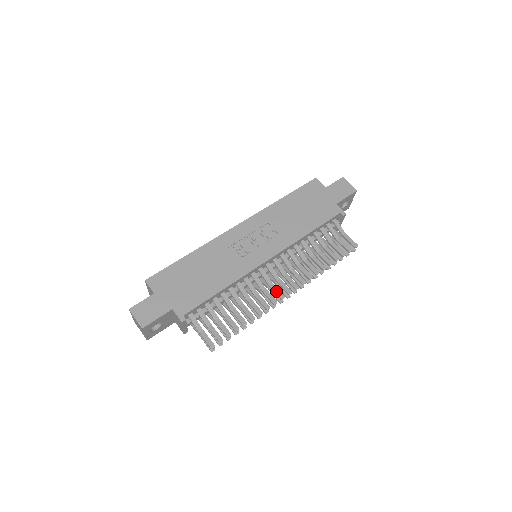
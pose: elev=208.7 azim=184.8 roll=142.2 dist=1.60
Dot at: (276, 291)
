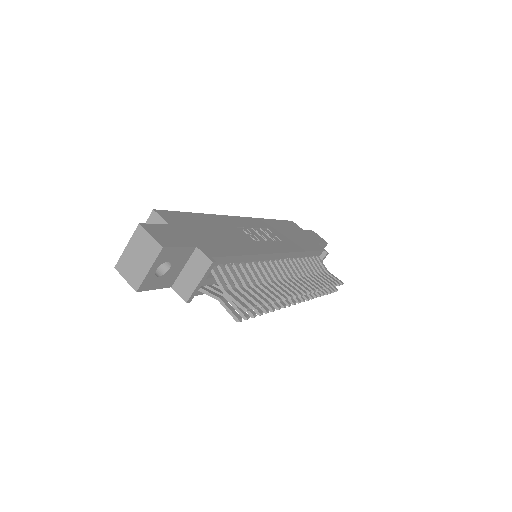
Dot at: (292, 286)
